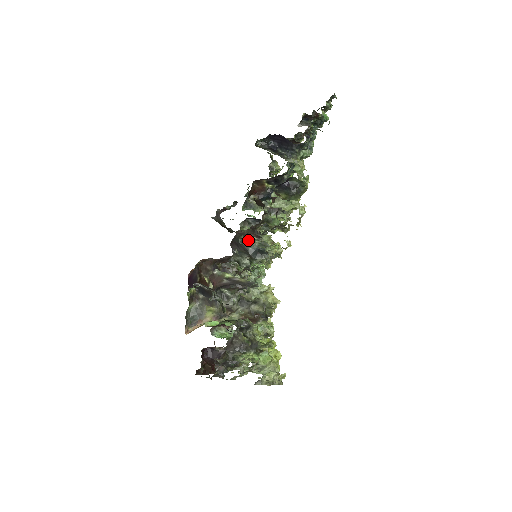
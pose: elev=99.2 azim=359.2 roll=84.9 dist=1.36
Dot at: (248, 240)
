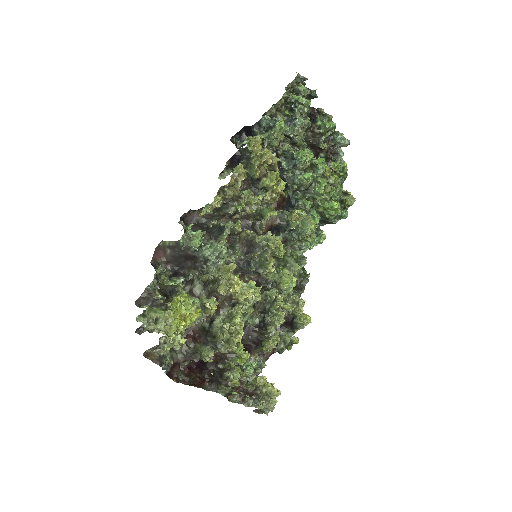
Dot at: (216, 224)
